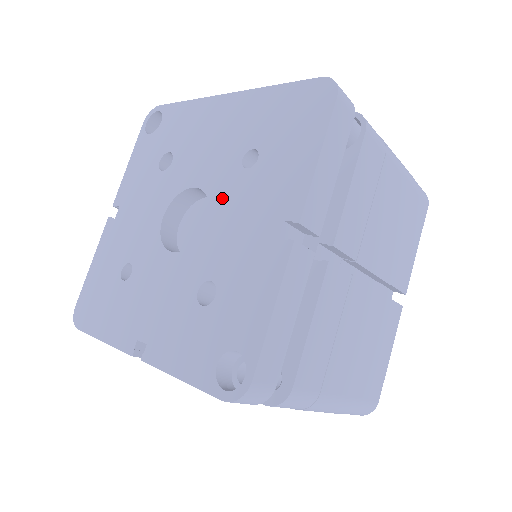
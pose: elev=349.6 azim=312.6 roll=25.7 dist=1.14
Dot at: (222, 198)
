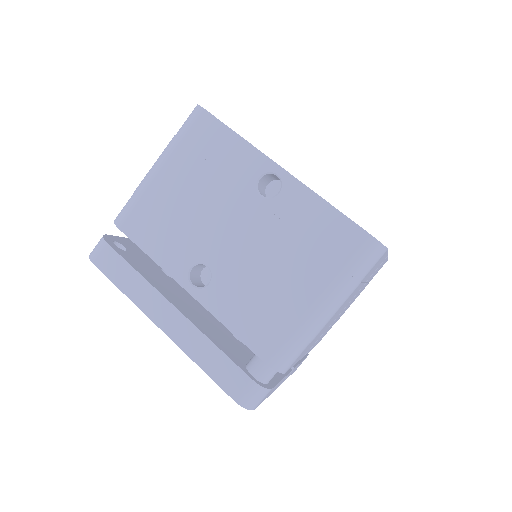
Dot at: occluded
